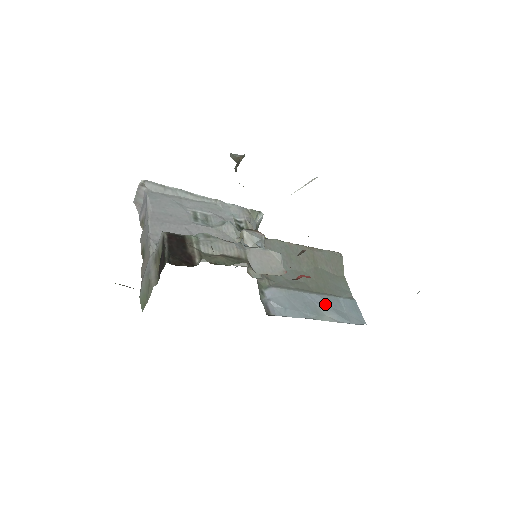
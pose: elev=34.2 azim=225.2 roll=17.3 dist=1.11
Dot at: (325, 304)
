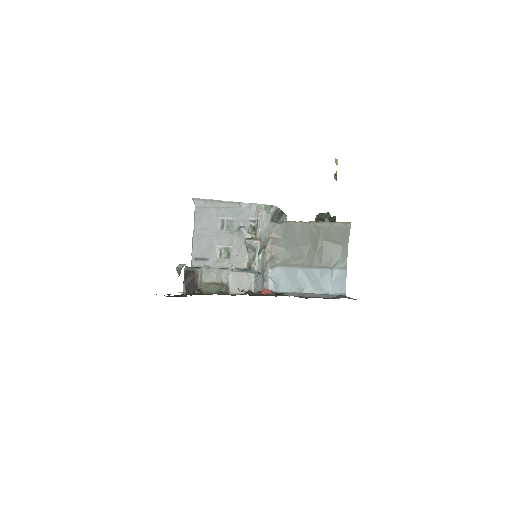
Dot at: (315, 278)
